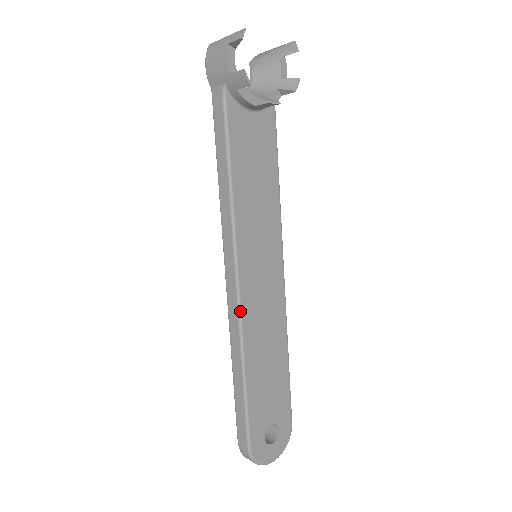
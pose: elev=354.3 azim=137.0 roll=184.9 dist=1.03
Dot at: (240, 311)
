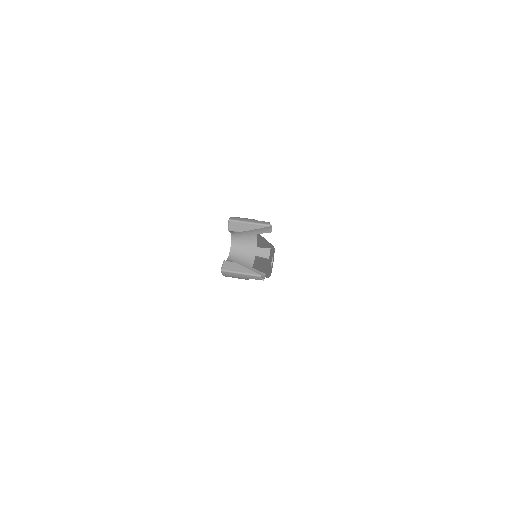
Dot at: occluded
